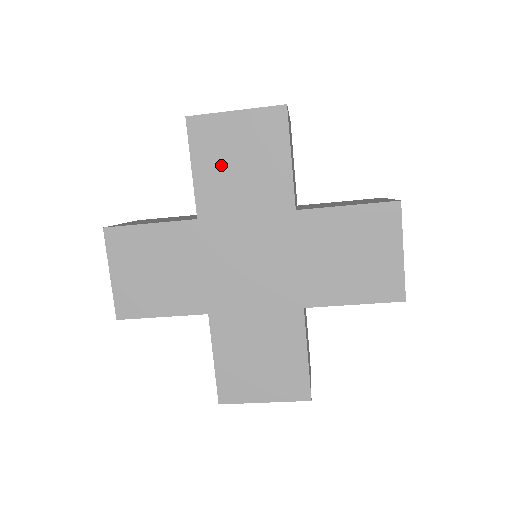
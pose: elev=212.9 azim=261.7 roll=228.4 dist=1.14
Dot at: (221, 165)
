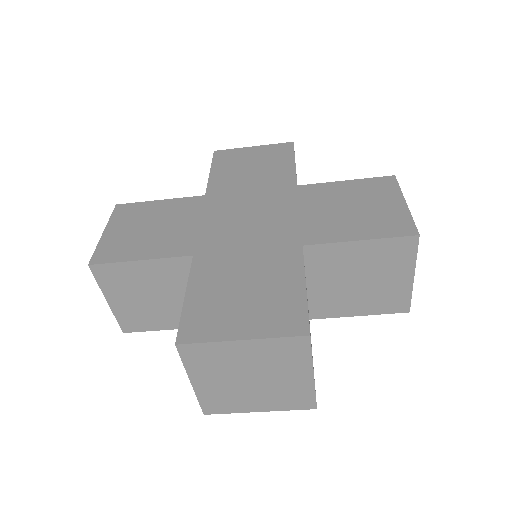
Dot at: (235, 168)
